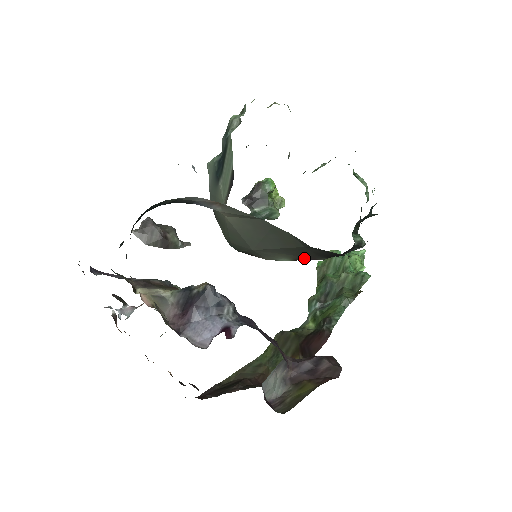
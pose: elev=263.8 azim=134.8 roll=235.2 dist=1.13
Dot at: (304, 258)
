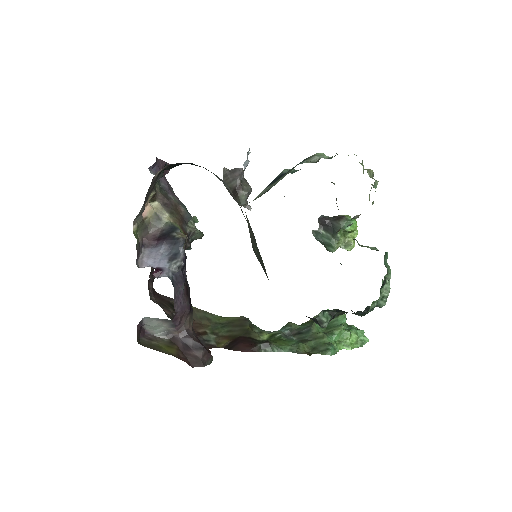
Dot at: occluded
